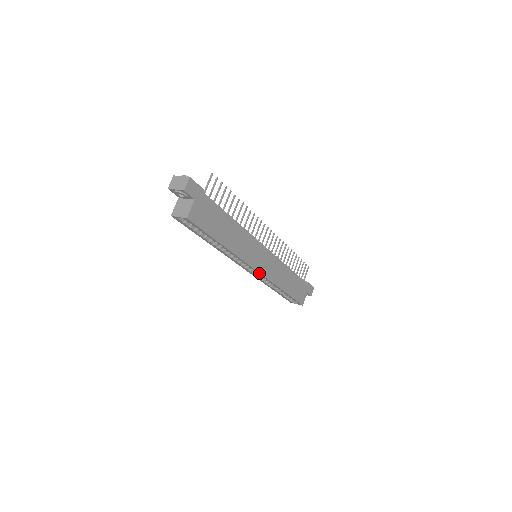
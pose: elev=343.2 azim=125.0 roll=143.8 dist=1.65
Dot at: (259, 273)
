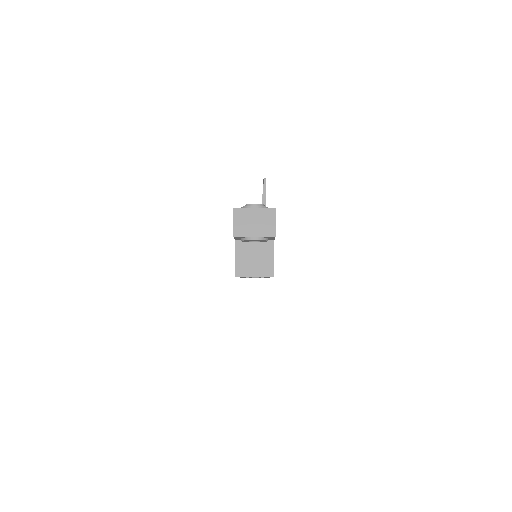
Dot at: occluded
